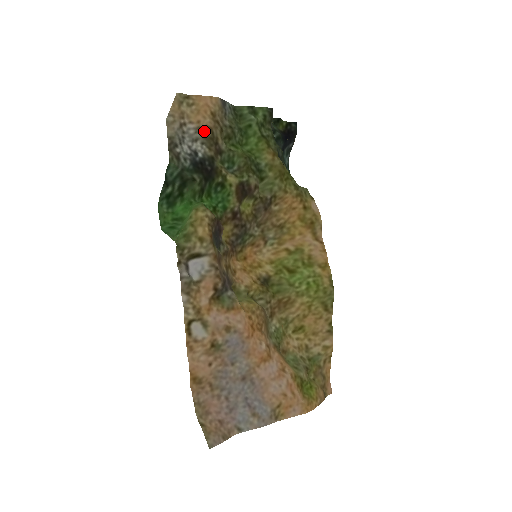
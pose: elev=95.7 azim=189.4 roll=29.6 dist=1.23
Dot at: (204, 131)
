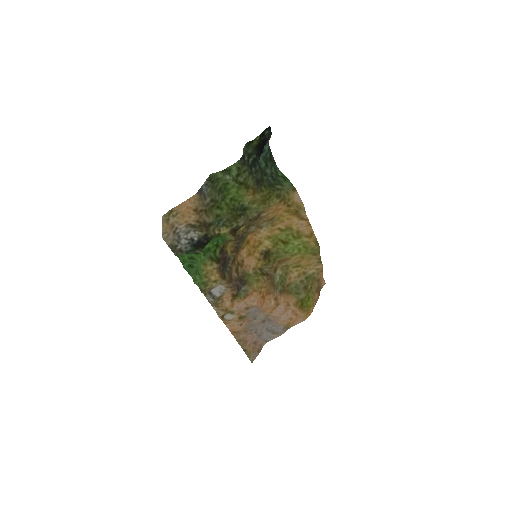
Dot at: (193, 224)
